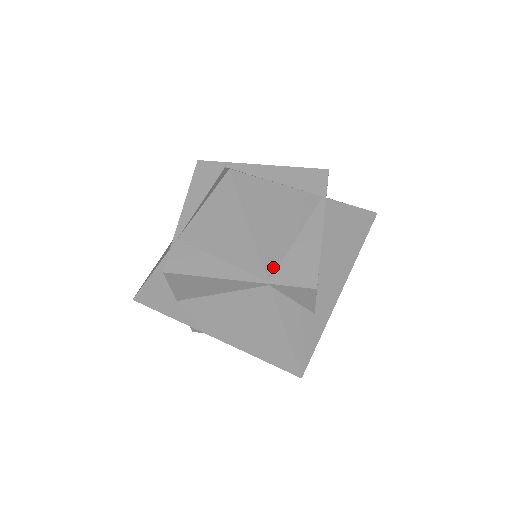
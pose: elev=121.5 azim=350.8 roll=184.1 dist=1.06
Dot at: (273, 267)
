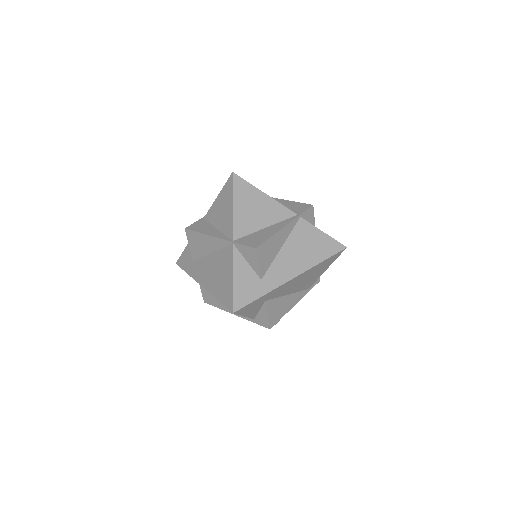
Dot at: (240, 235)
